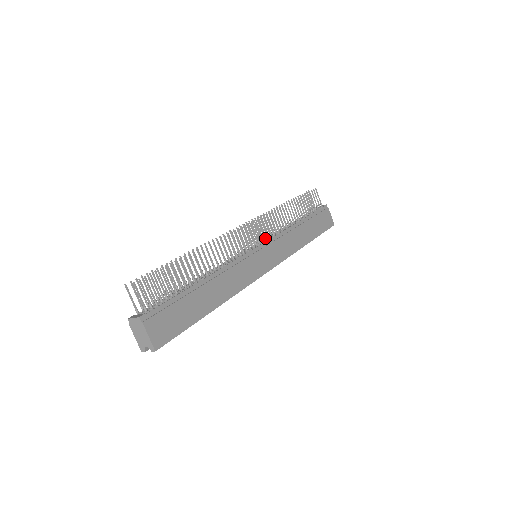
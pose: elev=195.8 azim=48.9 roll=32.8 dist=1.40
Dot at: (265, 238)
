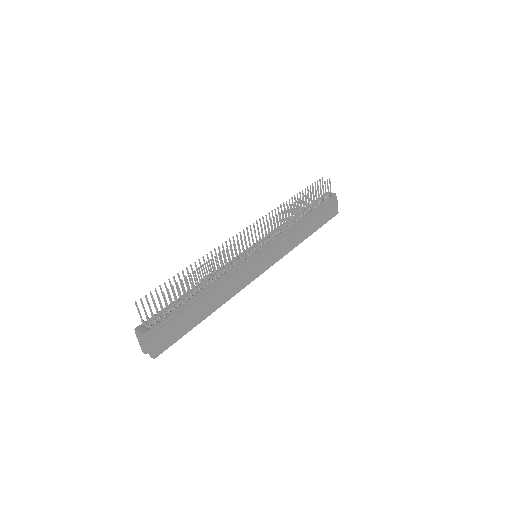
Dot at: (268, 240)
